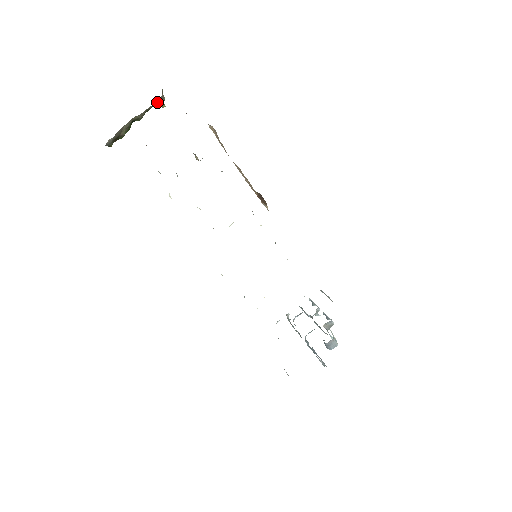
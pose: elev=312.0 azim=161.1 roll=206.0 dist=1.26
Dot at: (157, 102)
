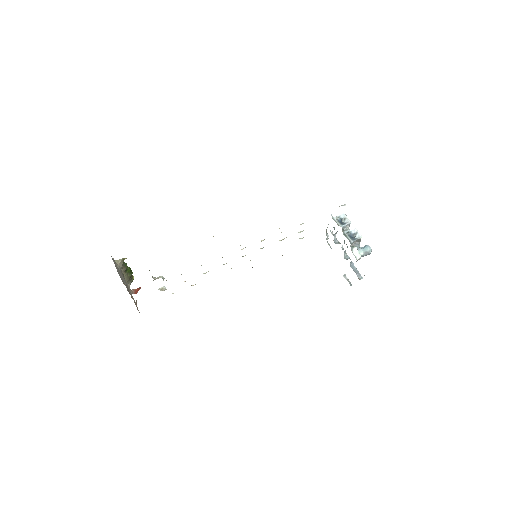
Dot at: (121, 267)
